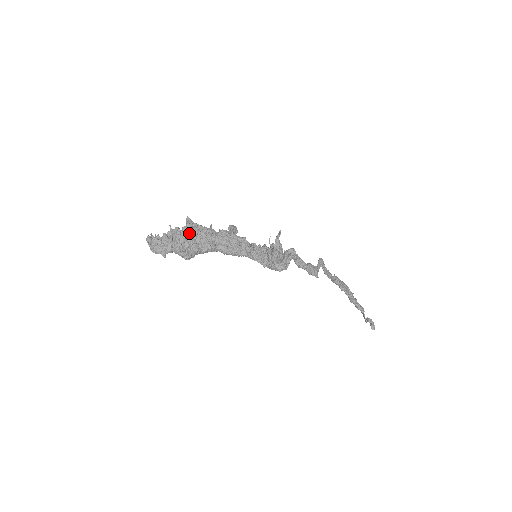
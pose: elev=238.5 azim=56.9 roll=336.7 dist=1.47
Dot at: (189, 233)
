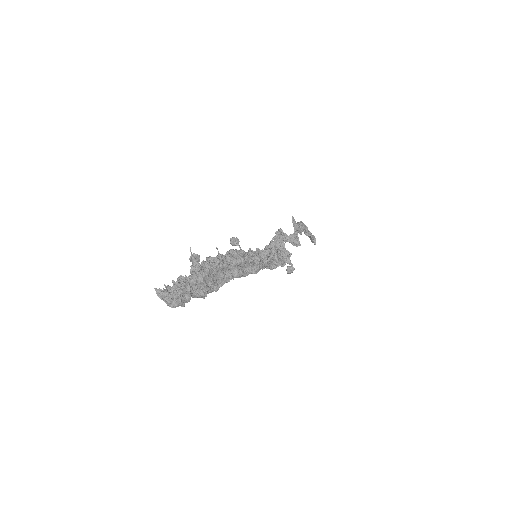
Dot at: (208, 278)
